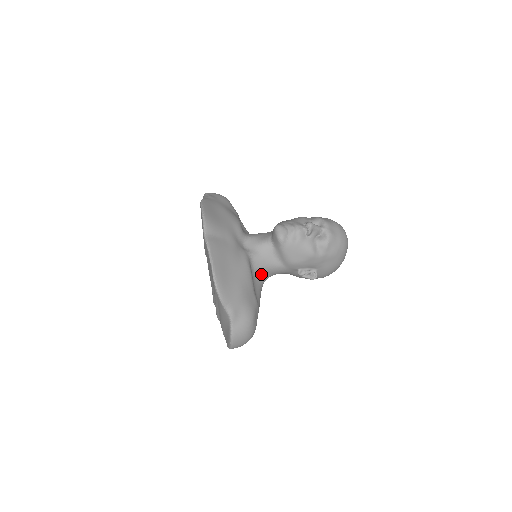
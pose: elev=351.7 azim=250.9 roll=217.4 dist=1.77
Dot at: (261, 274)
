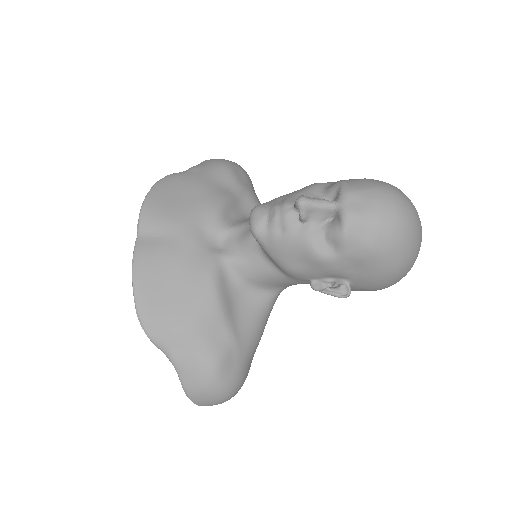
Dot at: (257, 287)
